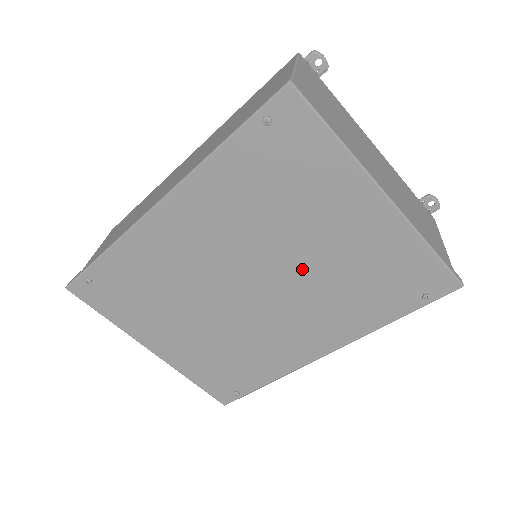
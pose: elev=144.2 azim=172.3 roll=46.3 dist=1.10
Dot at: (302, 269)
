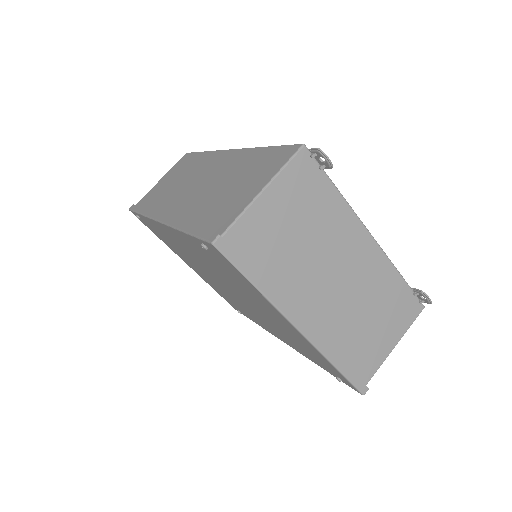
Dot at: (256, 308)
